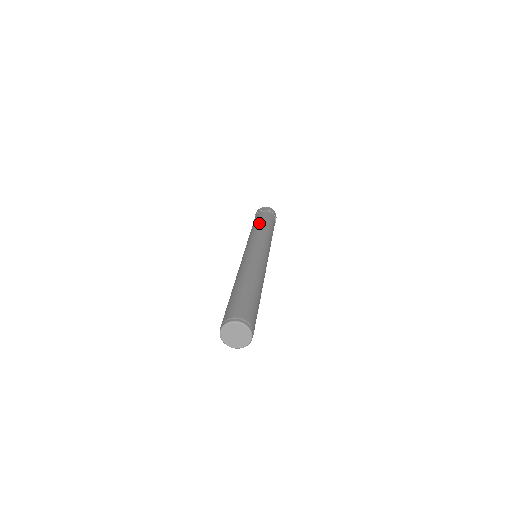
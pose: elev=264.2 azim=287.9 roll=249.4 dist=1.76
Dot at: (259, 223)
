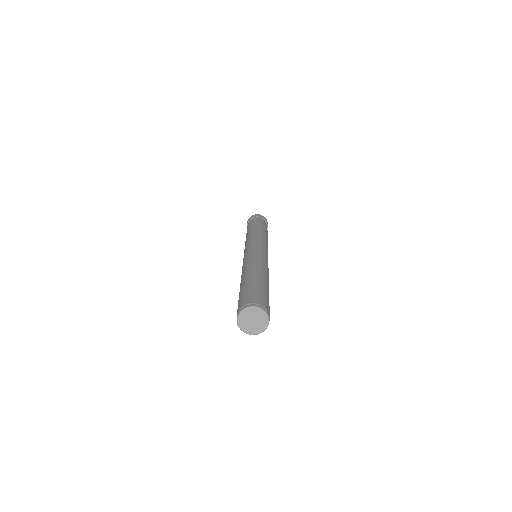
Dot at: (250, 229)
